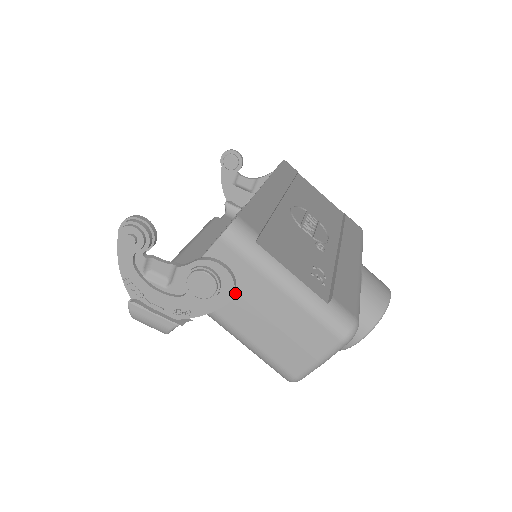
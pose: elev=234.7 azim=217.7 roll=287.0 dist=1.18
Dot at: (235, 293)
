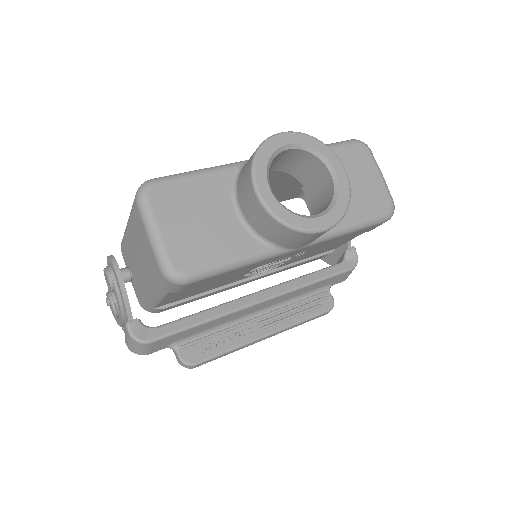
Dot at: (134, 268)
